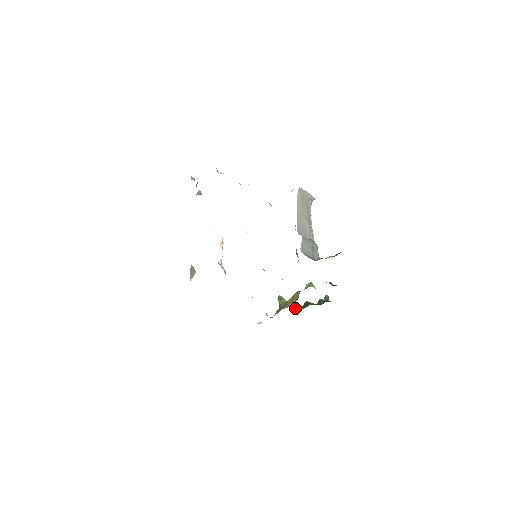
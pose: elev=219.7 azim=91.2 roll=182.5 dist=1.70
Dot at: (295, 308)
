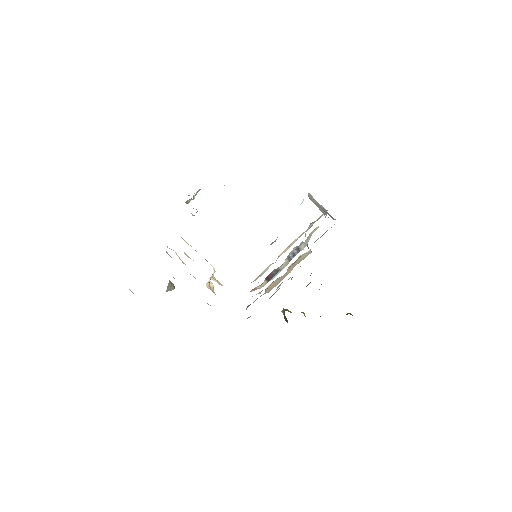
Dot at: occluded
